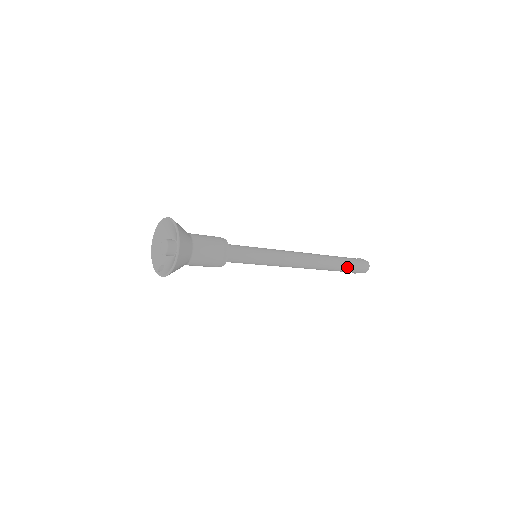
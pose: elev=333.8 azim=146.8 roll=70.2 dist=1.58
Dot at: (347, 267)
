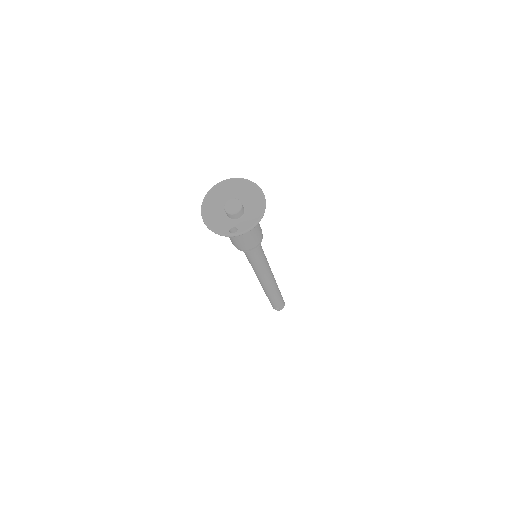
Dot at: (281, 295)
